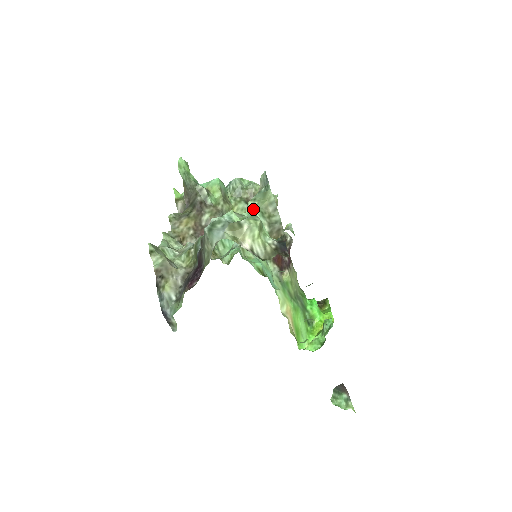
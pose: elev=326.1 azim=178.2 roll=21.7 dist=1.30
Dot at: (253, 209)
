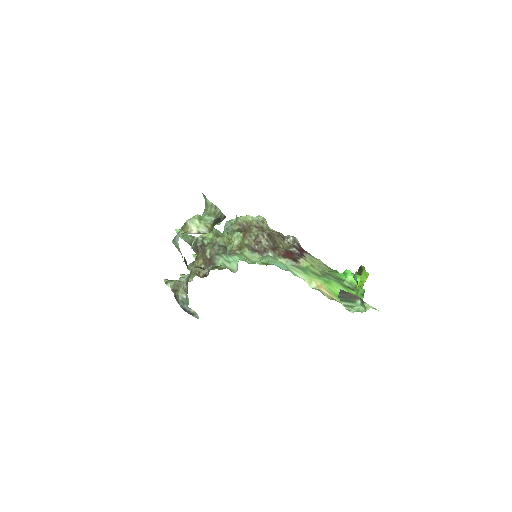
Dot at: occluded
